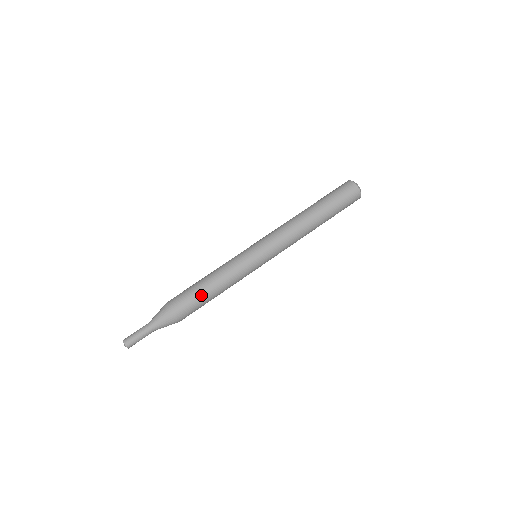
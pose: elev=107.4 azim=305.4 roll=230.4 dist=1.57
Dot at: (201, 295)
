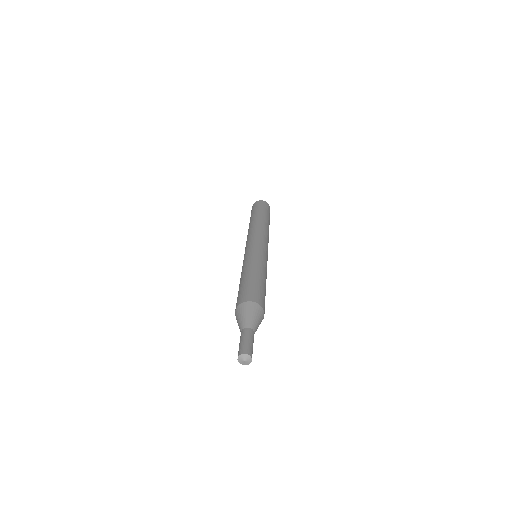
Dot at: (245, 282)
